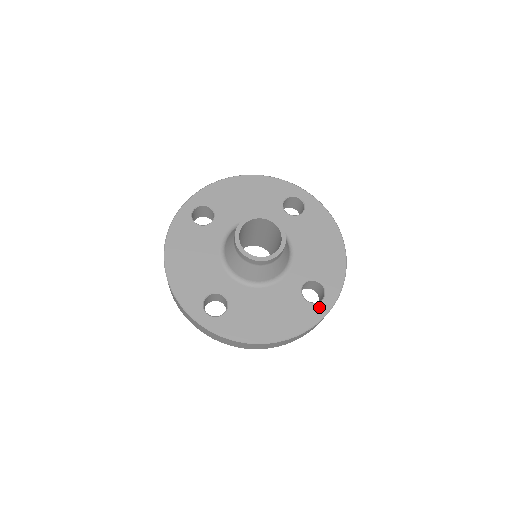
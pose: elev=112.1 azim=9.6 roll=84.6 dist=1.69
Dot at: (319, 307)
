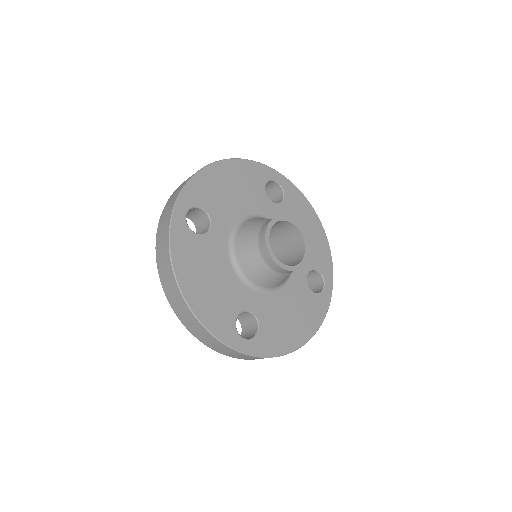
Dot at: (324, 296)
